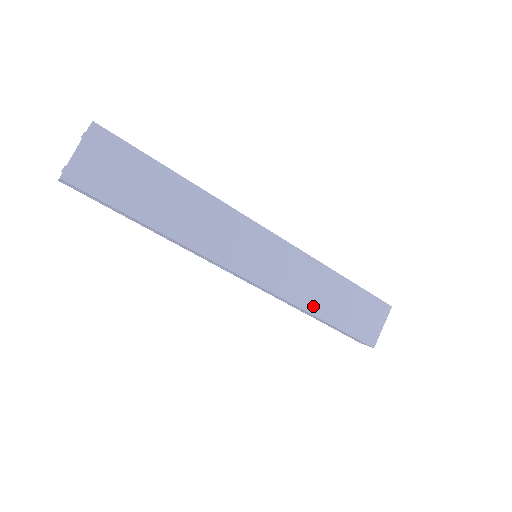
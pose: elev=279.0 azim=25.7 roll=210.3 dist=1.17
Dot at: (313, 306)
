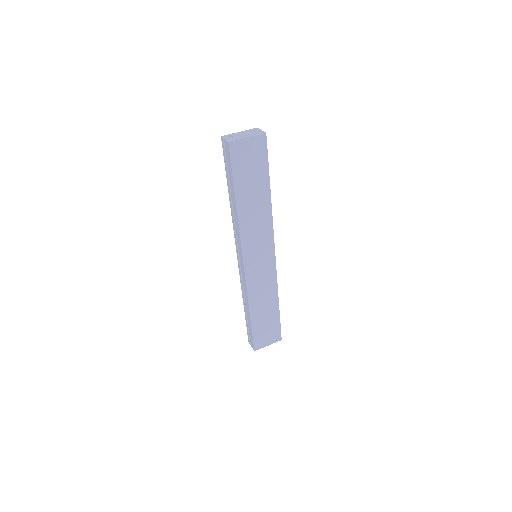
Dot at: (254, 304)
